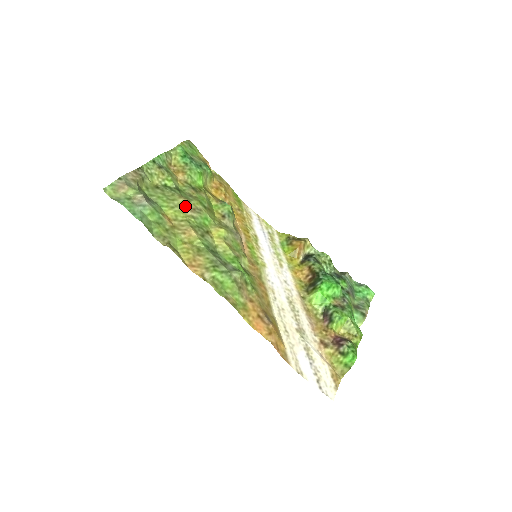
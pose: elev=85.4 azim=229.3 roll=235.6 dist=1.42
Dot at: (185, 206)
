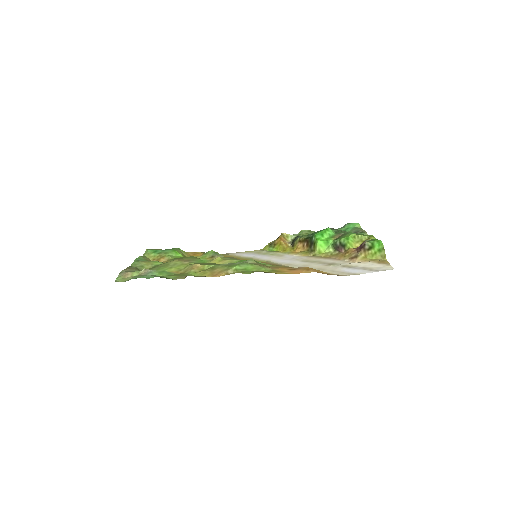
Dot at: (180, 262)
